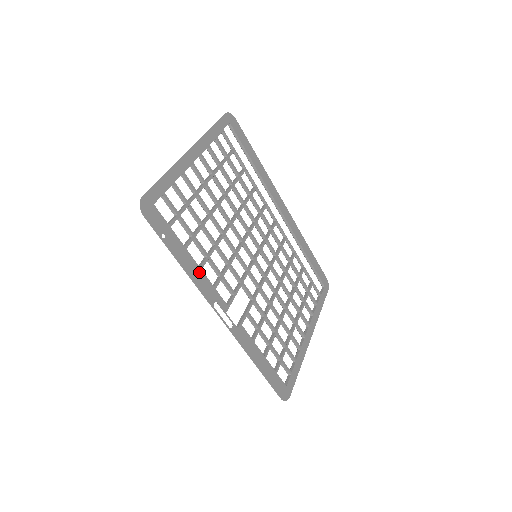
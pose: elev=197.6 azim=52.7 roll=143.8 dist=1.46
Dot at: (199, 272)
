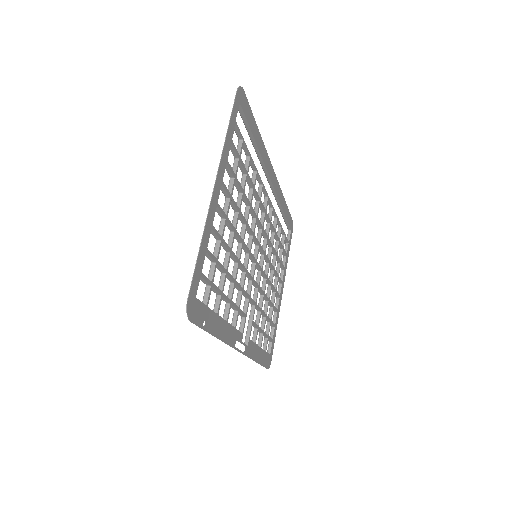
Dot at: (226, 327)
